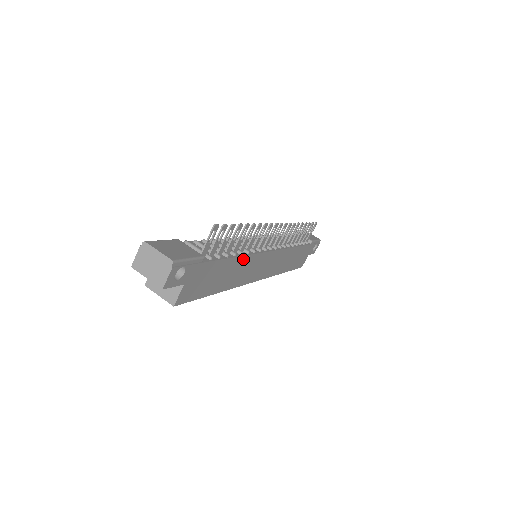
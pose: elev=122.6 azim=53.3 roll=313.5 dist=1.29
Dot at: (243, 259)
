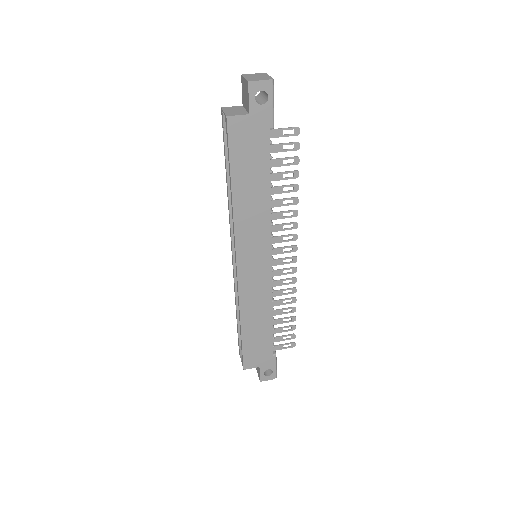
Dot at: (267, 205)
